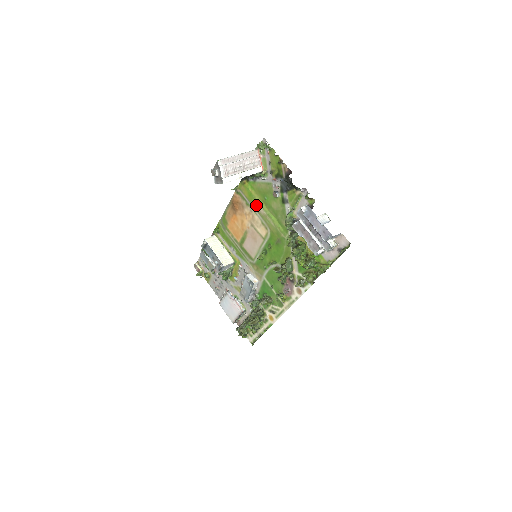
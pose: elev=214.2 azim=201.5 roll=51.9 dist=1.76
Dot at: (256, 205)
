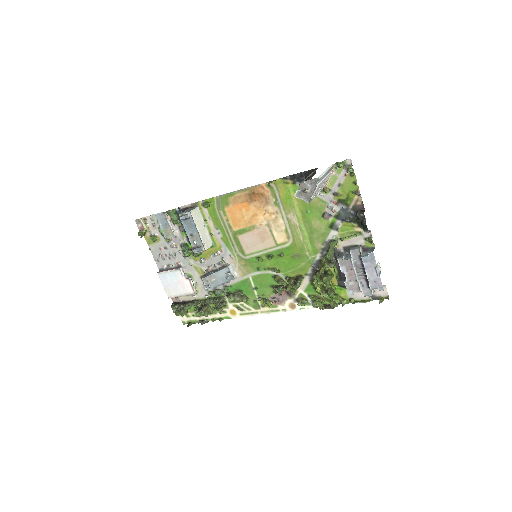
Dot at: (290, 211)
